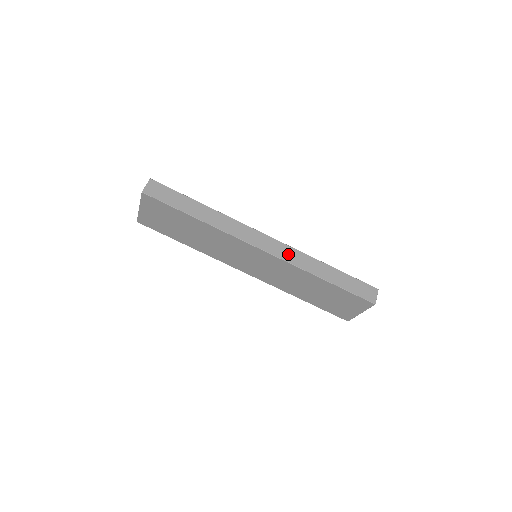
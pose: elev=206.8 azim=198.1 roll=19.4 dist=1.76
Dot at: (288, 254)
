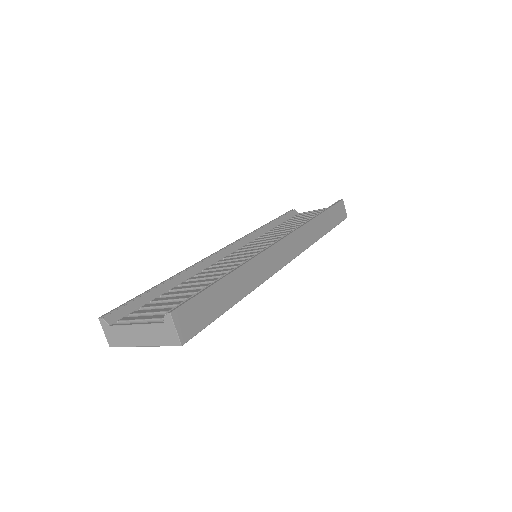
Dot at: (302, 240)
